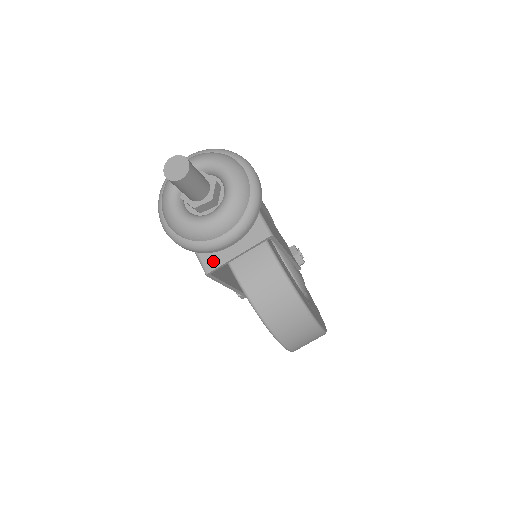
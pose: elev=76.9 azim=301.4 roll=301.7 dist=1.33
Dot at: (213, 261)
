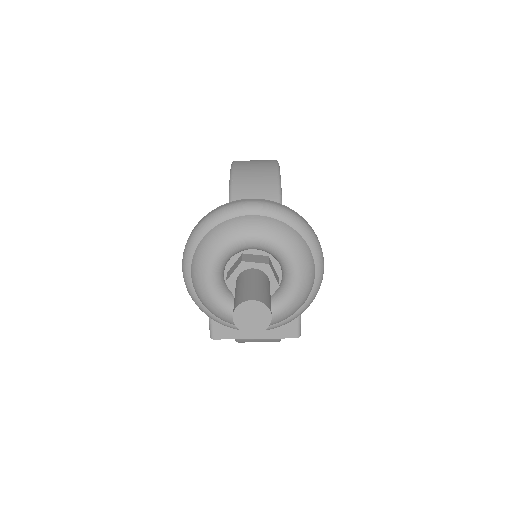
Dot at: (225, 331)
